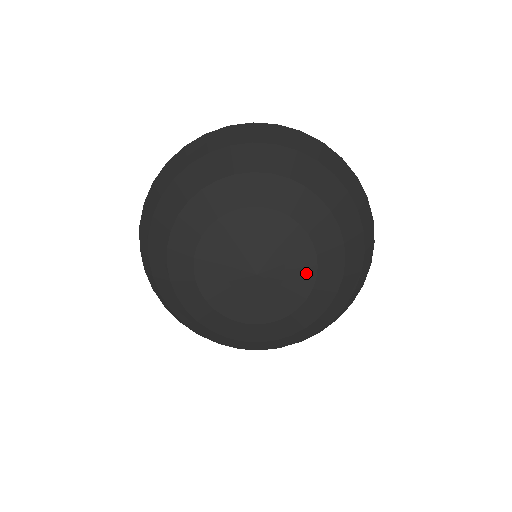
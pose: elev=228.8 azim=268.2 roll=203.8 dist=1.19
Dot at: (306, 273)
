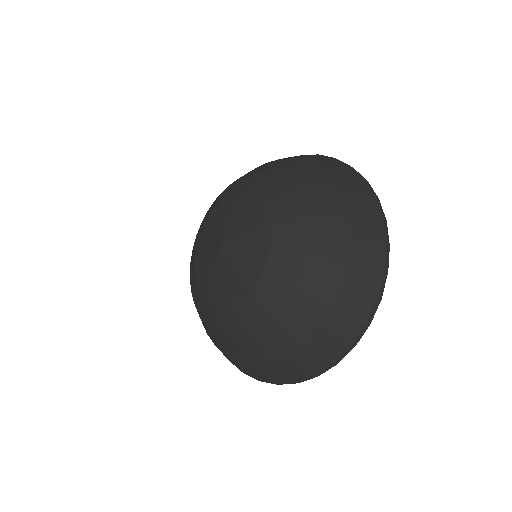
Dot at: (259, 217)
